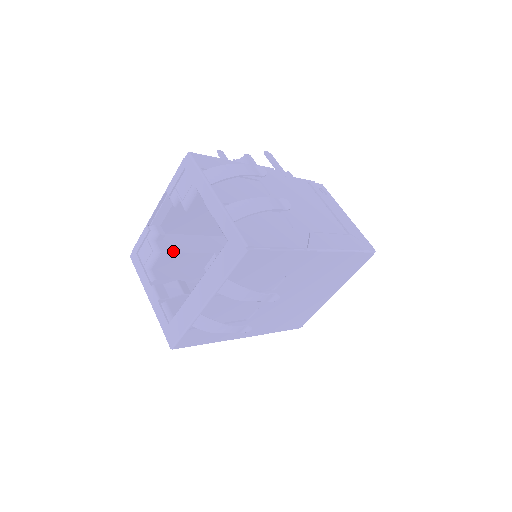
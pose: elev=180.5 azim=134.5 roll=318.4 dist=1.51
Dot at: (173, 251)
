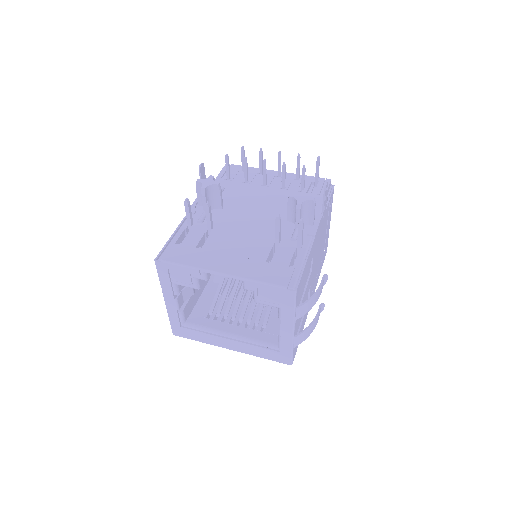
Dot at: occluded
